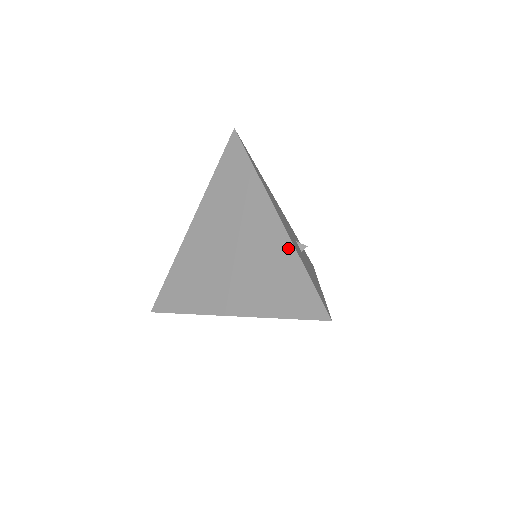
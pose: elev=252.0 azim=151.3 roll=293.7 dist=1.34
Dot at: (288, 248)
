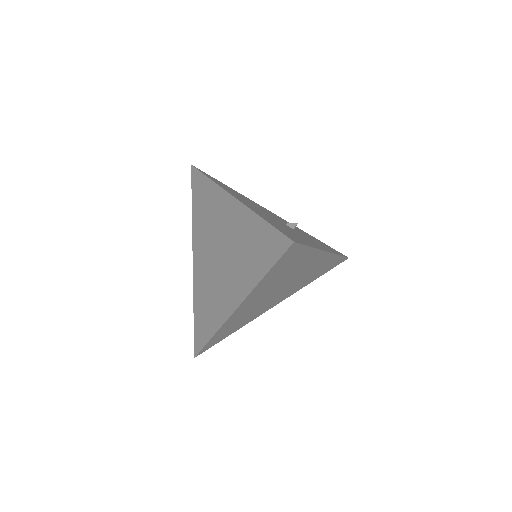
Dot at: (246, 214)
